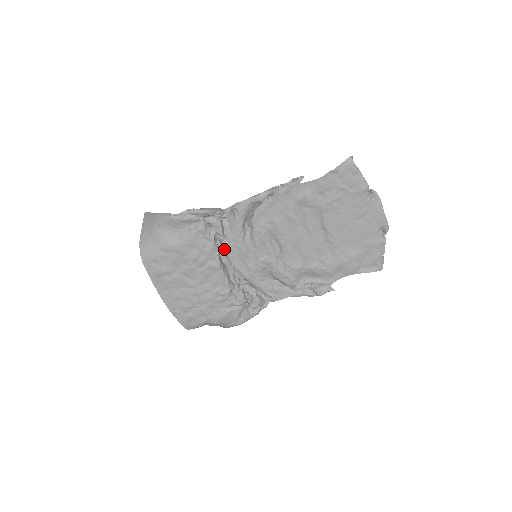
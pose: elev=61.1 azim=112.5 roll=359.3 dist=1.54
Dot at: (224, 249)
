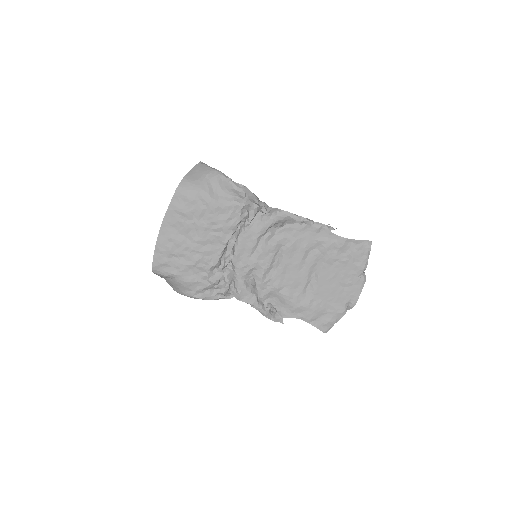
Dot at: (241, 232)
